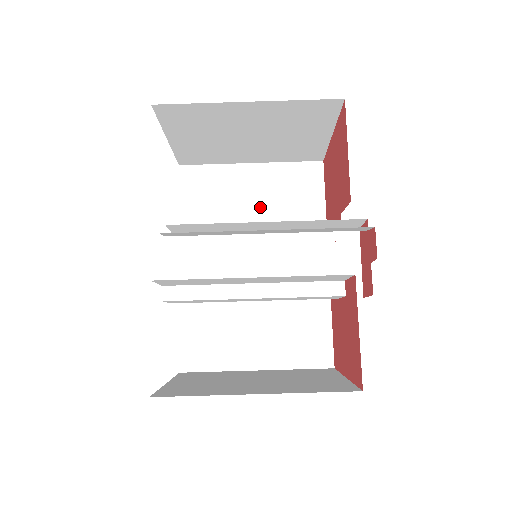
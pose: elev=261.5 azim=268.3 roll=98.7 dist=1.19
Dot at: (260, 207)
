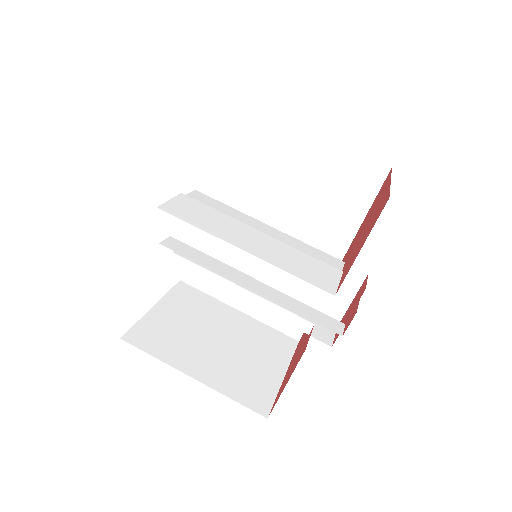
Dot at: (302, 183)
